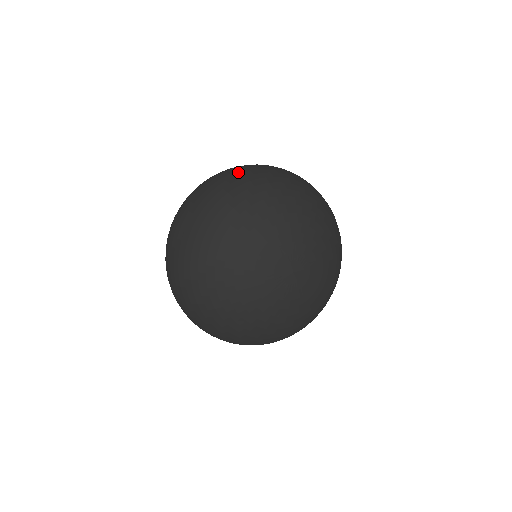
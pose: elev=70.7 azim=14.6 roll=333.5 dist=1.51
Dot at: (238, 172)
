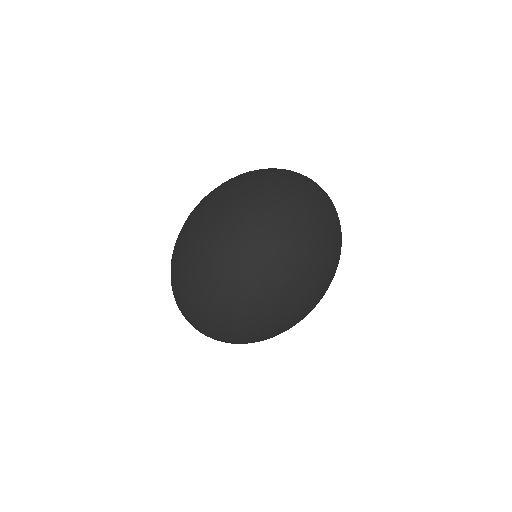
Dot at: (318, 223)
